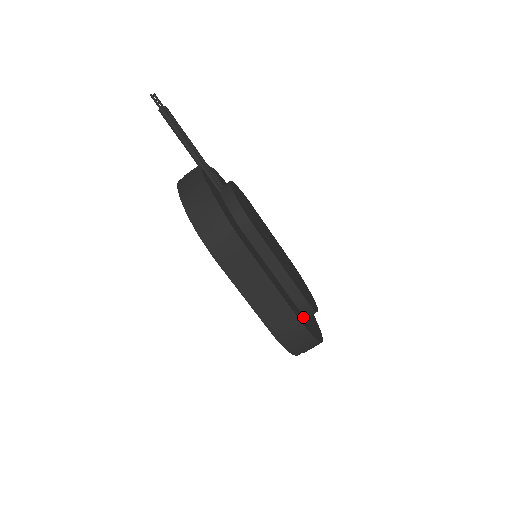
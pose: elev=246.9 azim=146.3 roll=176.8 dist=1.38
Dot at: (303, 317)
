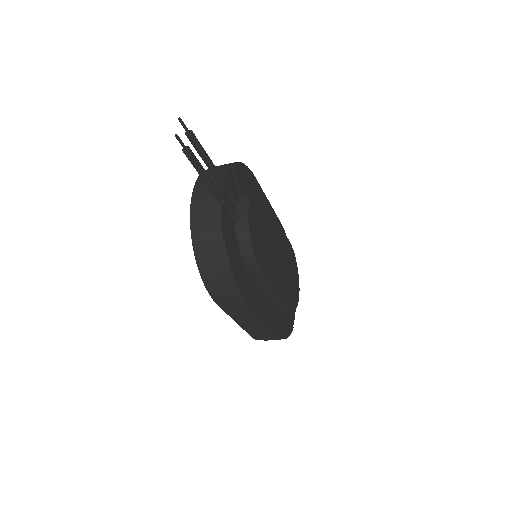
Dot at: (283, 319)
